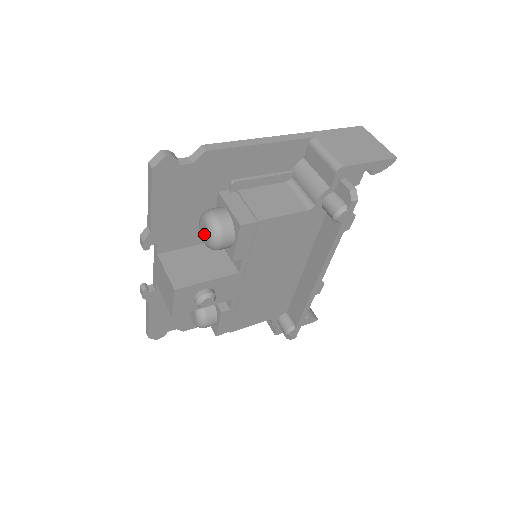
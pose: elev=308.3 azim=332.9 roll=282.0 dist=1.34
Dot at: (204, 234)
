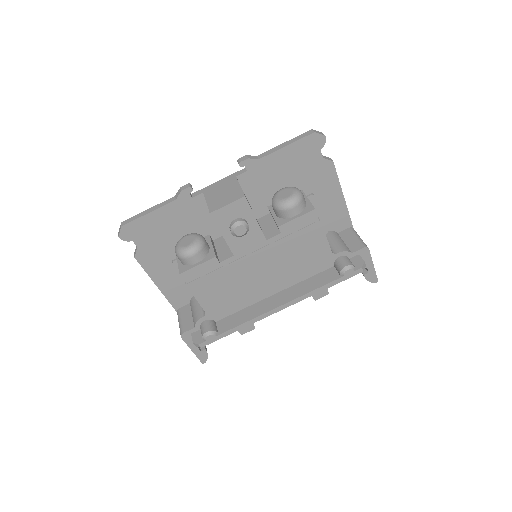
Dot at: (284, 194)
